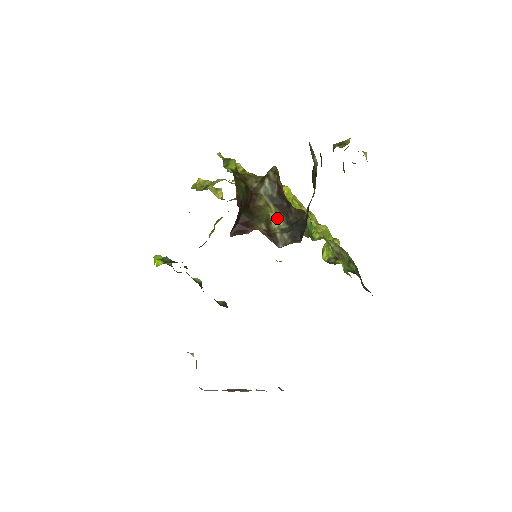
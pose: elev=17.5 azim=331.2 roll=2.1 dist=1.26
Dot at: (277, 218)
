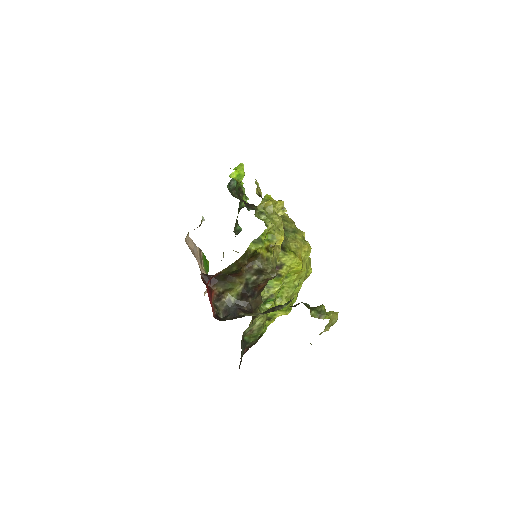
Dot at: (236, 293)
